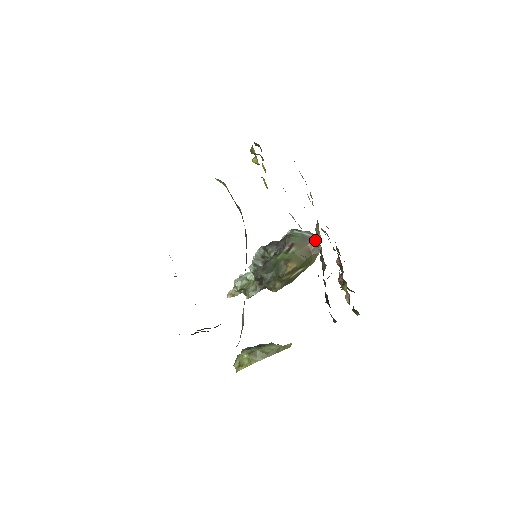
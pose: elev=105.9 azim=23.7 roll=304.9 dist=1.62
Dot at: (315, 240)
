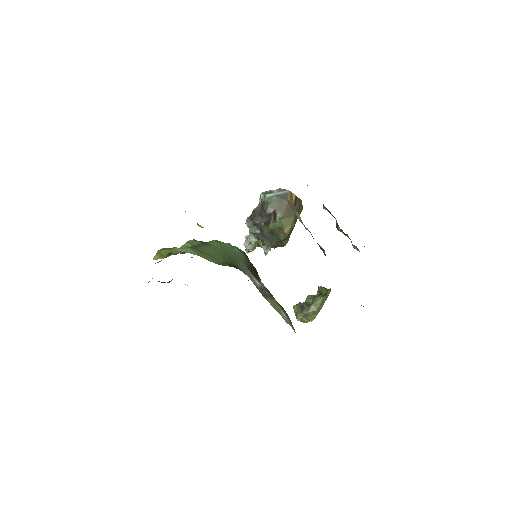
Dot at: (291, 194)
